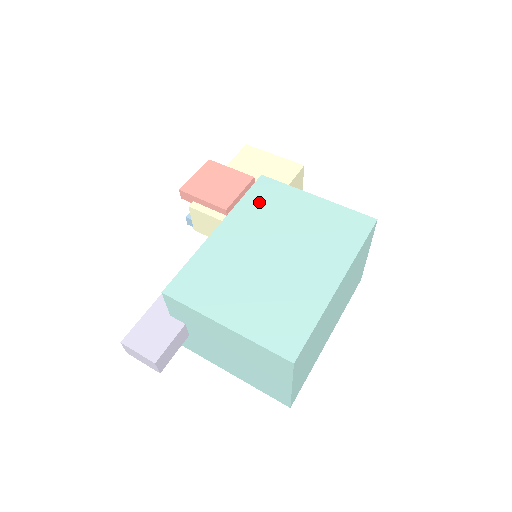
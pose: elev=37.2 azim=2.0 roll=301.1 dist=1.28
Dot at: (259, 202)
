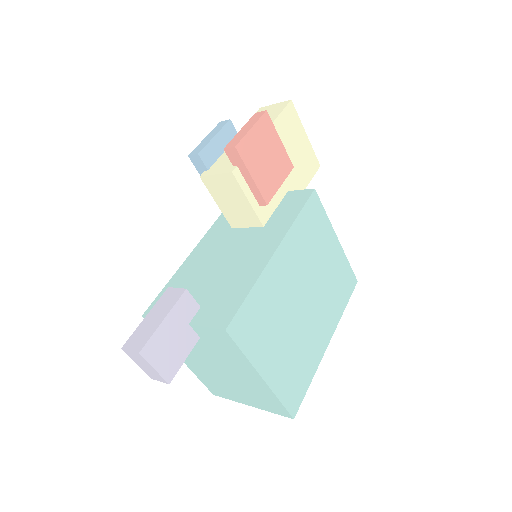
Dot at: (307, 228)
